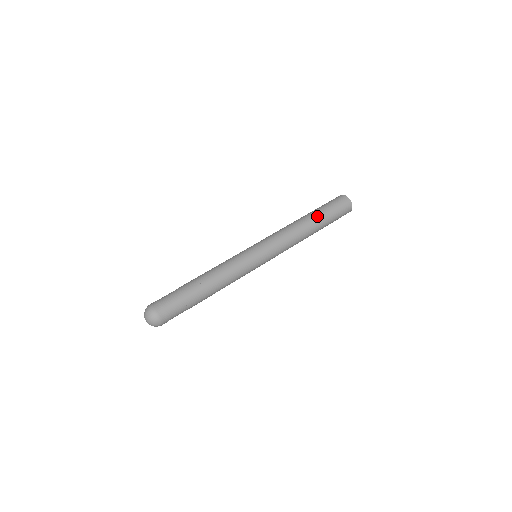
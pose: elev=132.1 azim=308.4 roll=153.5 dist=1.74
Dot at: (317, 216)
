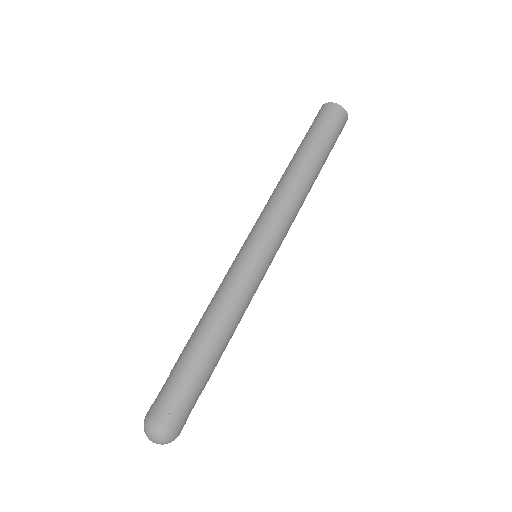
Dot at: (319, 160)
